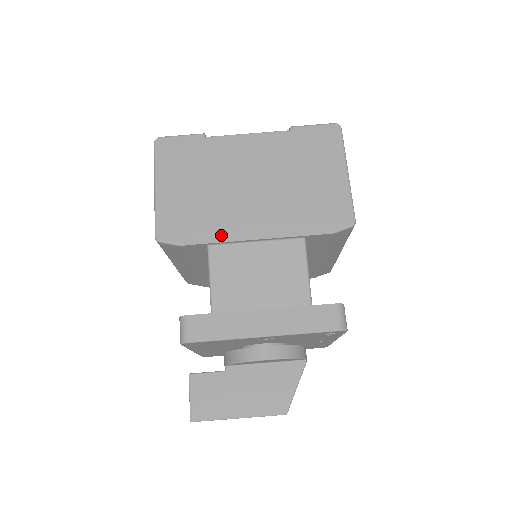
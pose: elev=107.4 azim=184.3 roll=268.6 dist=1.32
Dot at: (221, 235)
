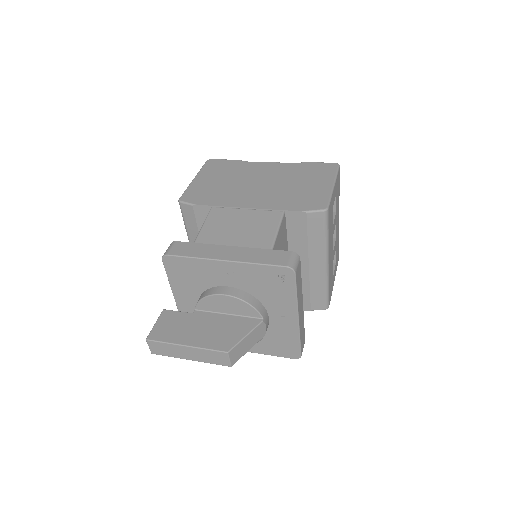
Dot at: (224, 203)
